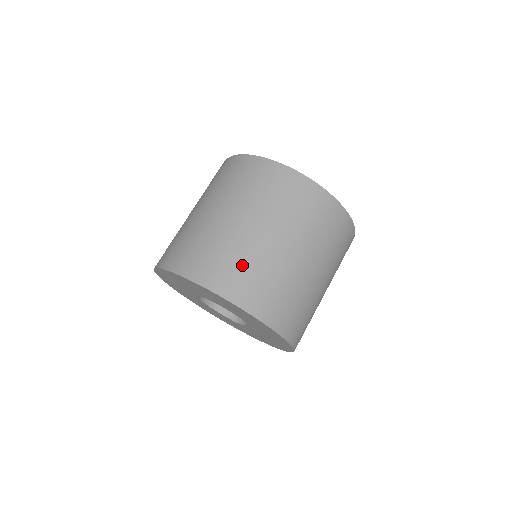
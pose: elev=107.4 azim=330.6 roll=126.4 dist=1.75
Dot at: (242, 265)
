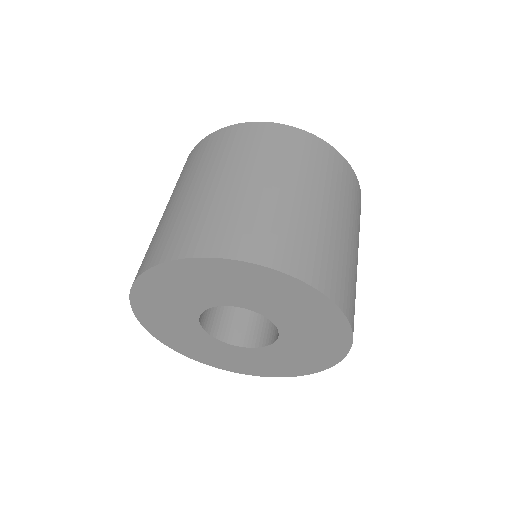
Dot at: (270, 224)
